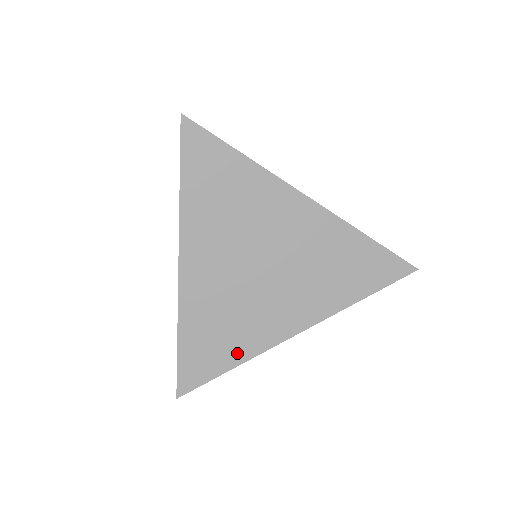
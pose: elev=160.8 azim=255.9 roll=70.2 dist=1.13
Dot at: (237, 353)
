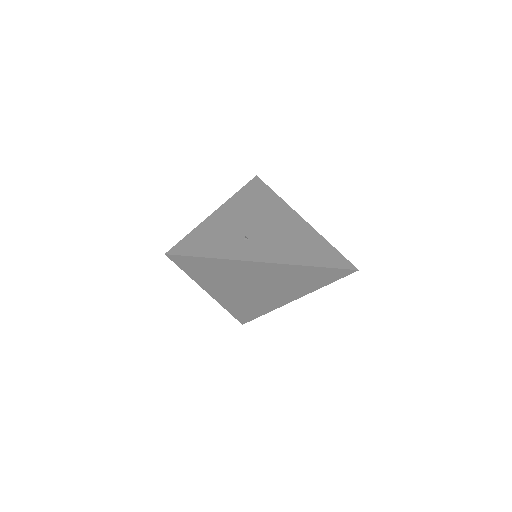
Dot at: (263, 311)
